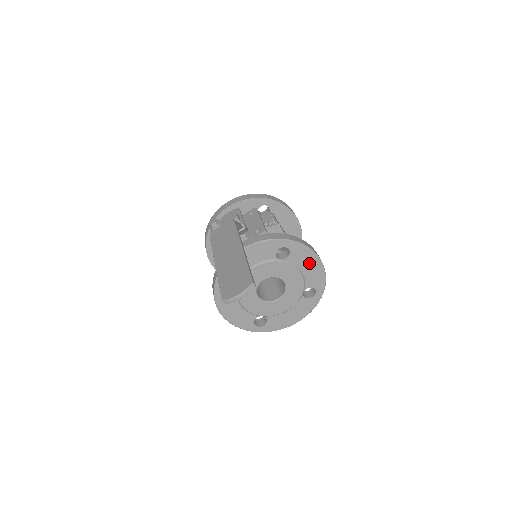
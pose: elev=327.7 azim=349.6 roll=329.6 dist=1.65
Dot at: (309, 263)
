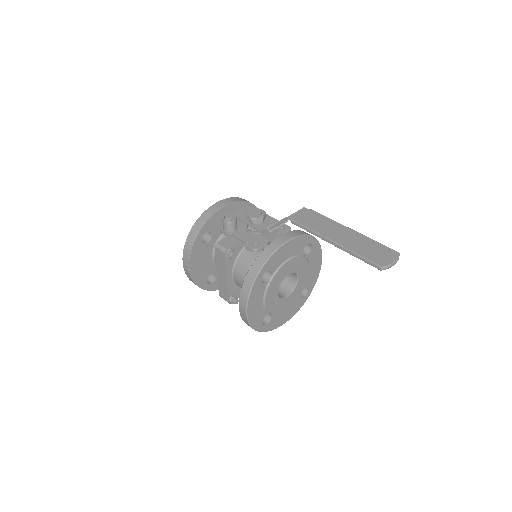
Dot at: (316, 262)
